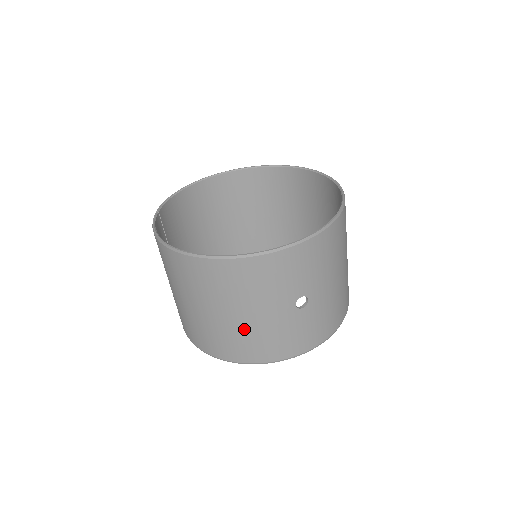
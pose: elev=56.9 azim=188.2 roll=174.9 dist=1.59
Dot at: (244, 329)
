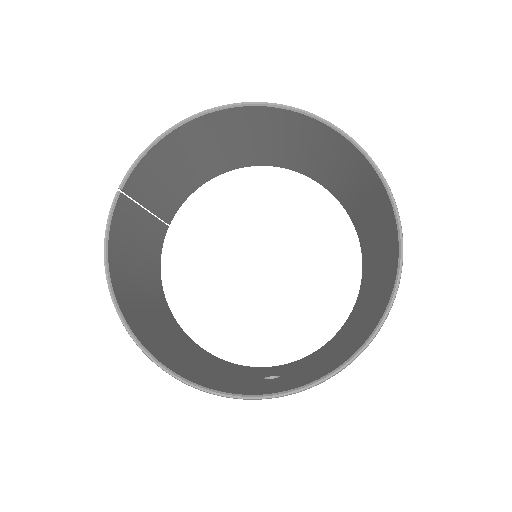
Dot at: occluded
